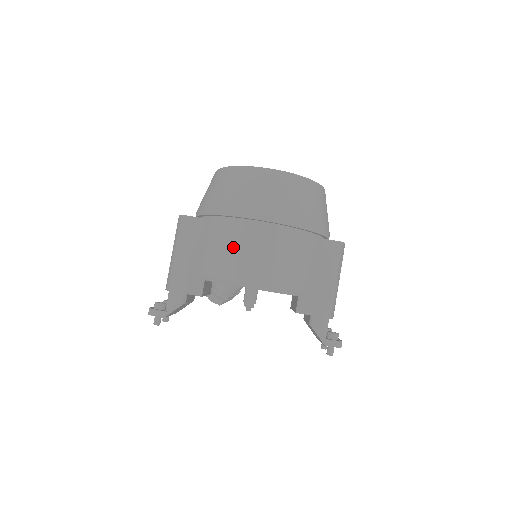
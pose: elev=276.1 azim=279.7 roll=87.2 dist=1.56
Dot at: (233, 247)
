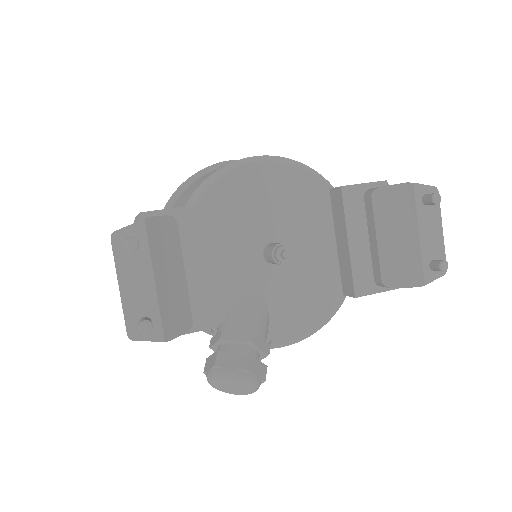
Dot at: occluded
